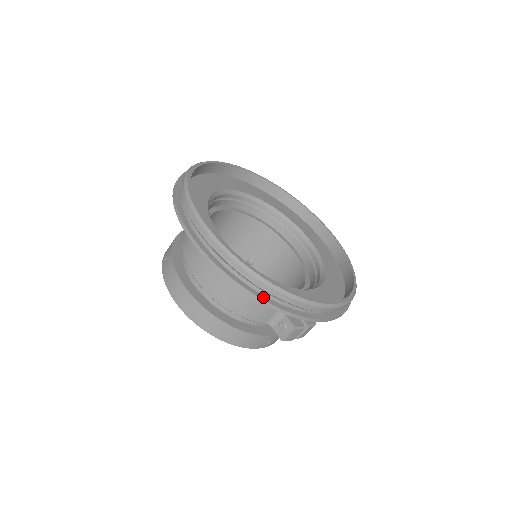
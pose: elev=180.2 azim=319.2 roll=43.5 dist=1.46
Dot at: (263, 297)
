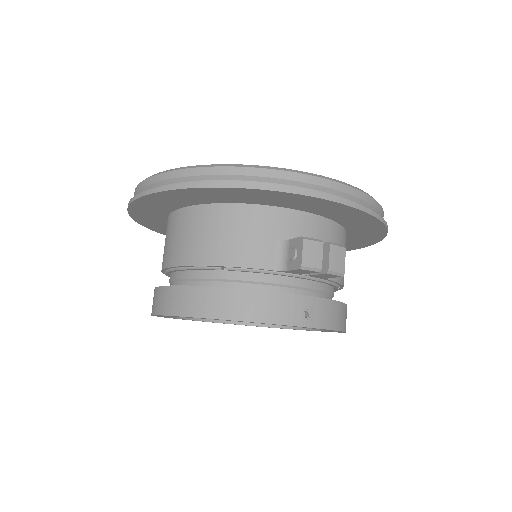
Dot at: (219, 184)
